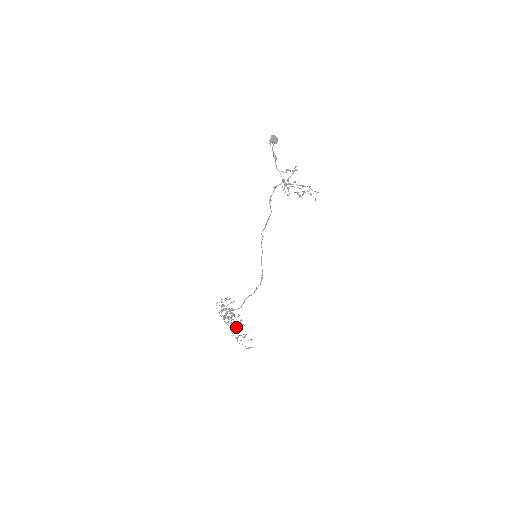
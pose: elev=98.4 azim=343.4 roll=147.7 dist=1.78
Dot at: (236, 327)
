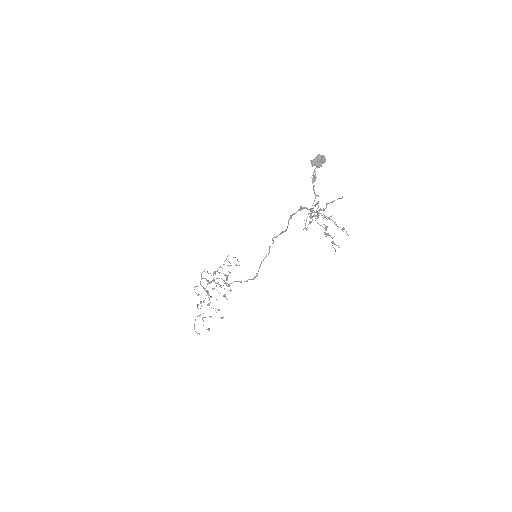
Dot at: (207, 304)
